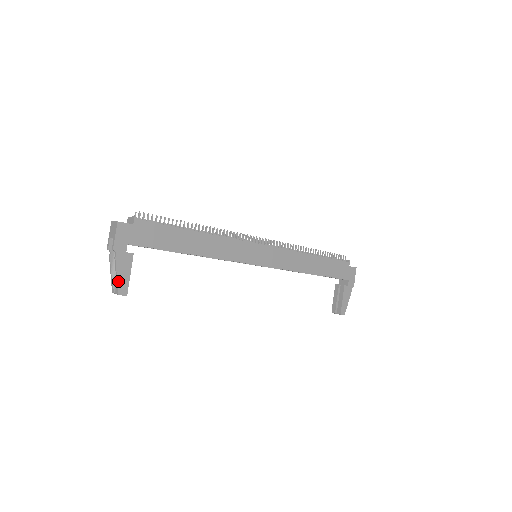
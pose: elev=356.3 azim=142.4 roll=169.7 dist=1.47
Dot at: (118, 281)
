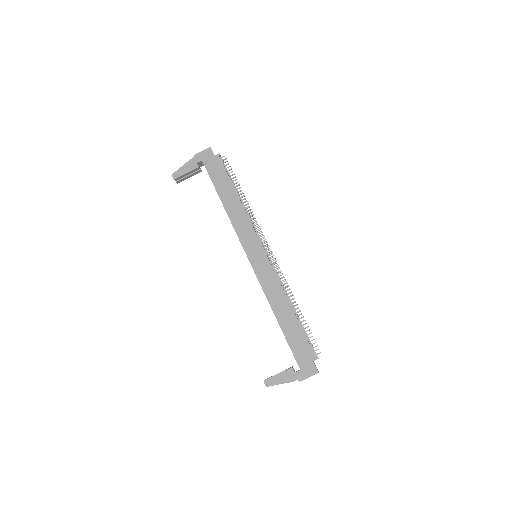
Dot at: (179, 169)
